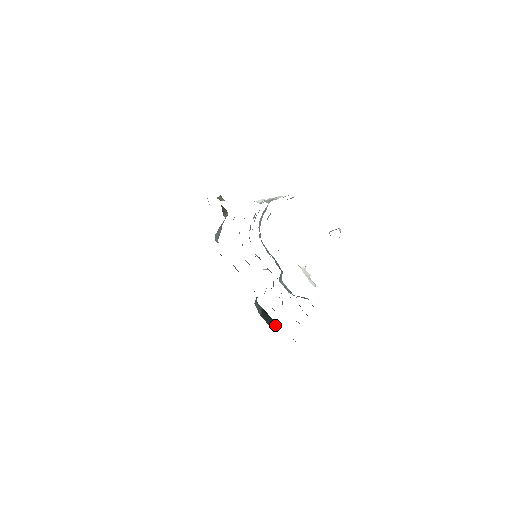
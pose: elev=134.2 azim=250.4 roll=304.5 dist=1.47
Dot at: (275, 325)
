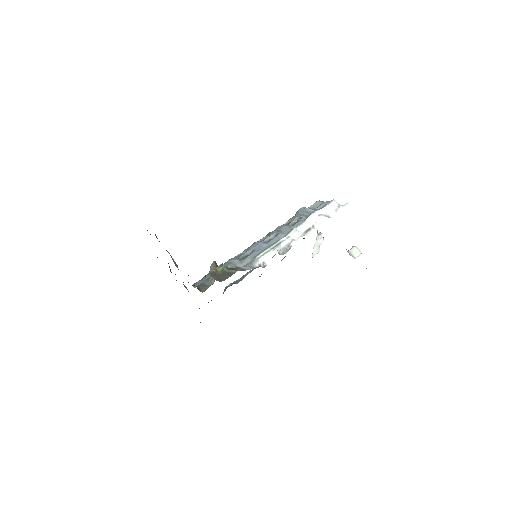
Dot at: occluded
